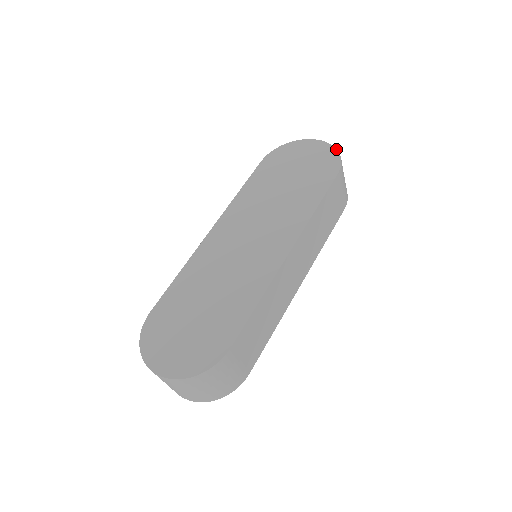
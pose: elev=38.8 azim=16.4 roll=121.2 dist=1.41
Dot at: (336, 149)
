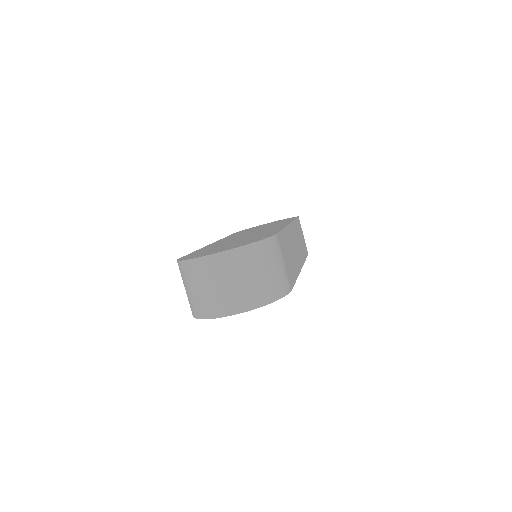
Dot at: occluded
